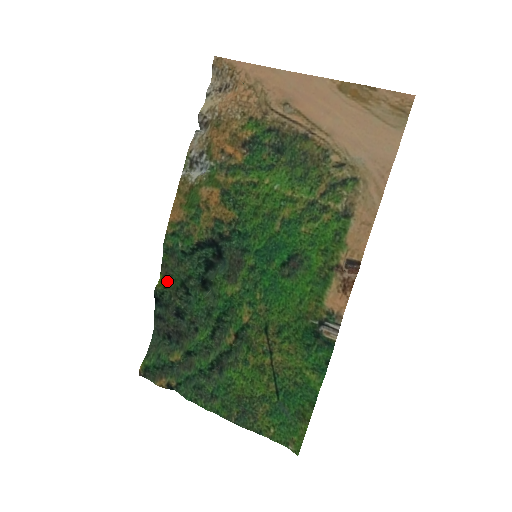
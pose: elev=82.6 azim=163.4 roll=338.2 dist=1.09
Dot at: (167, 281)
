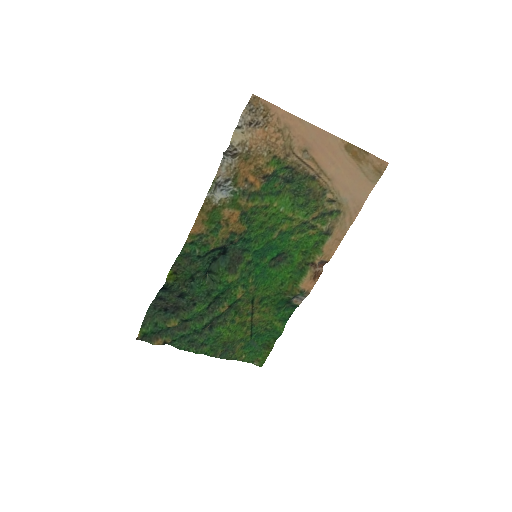
Dot at: (177, 275)
